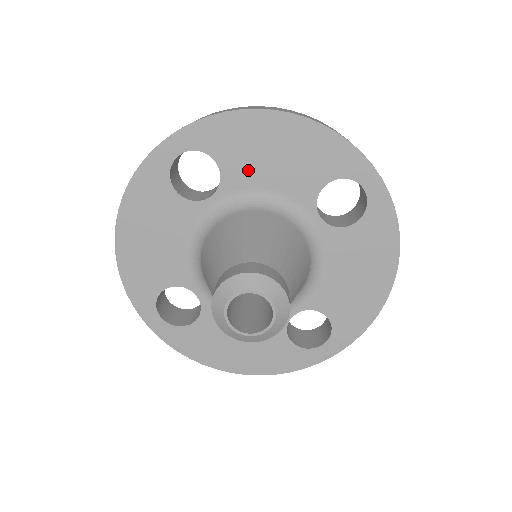
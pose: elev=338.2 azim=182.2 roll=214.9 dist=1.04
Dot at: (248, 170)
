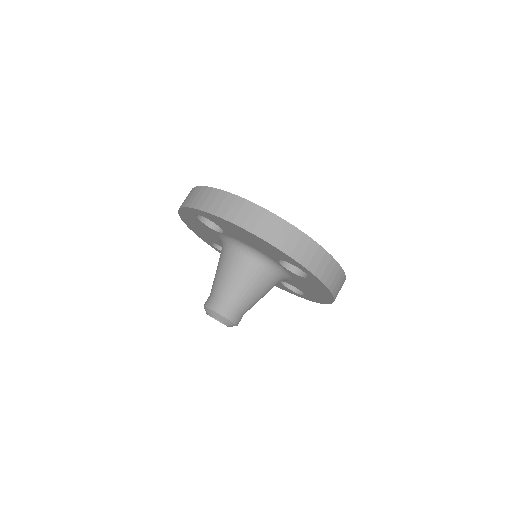
Dot at: (236, 236)
